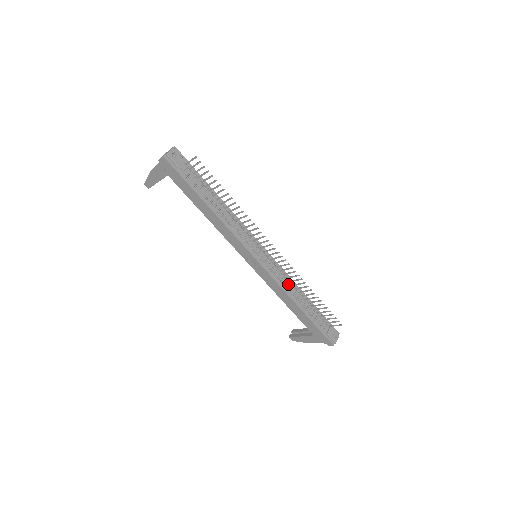
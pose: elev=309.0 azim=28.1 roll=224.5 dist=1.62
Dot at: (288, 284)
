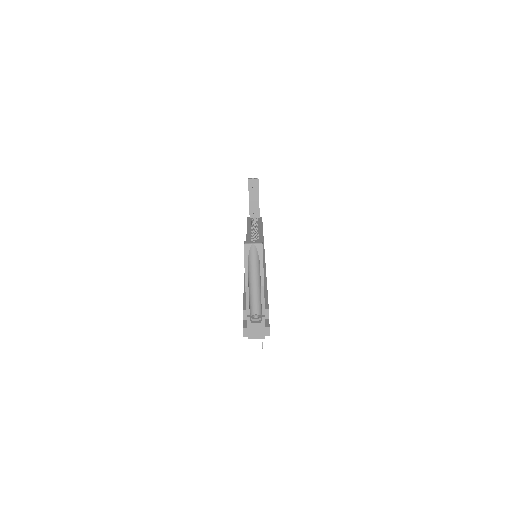
Dot at: occluded
